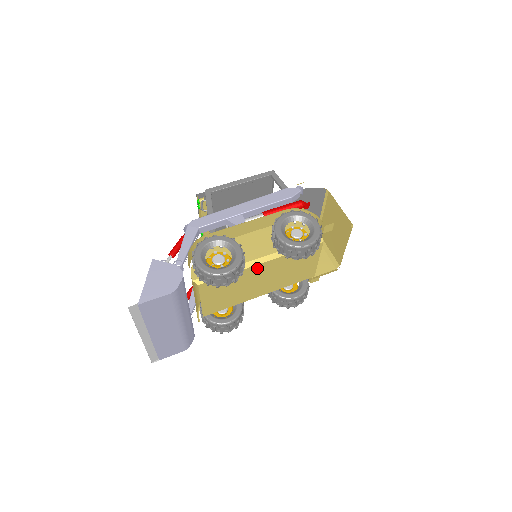
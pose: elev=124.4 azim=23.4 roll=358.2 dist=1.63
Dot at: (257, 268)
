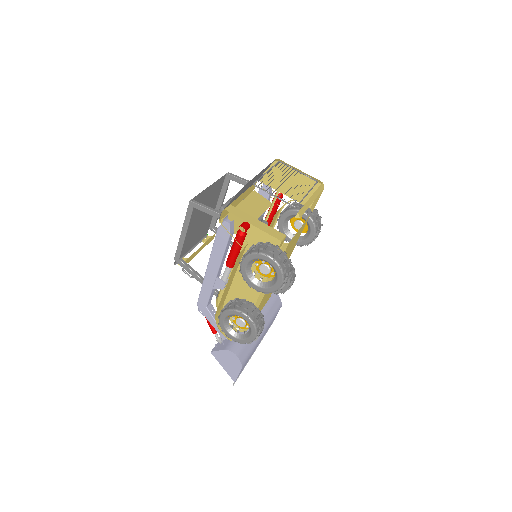
Dot at: occluded
